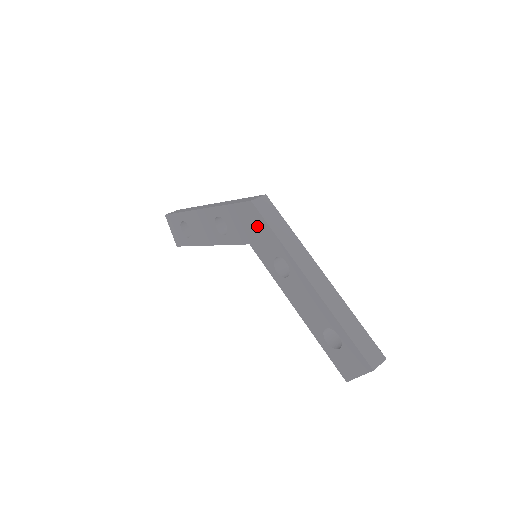
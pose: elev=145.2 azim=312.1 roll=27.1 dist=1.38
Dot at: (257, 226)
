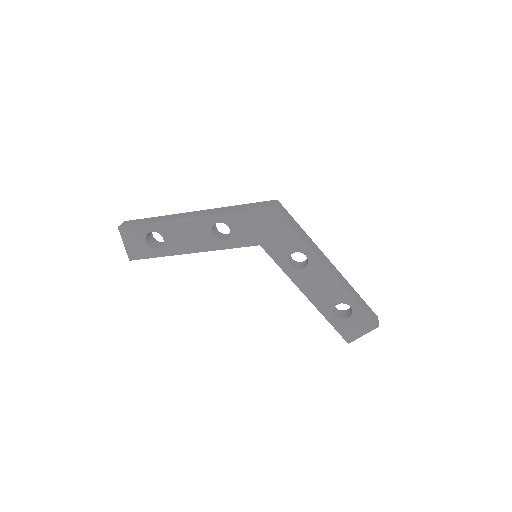
Dot at: (276, 227)
